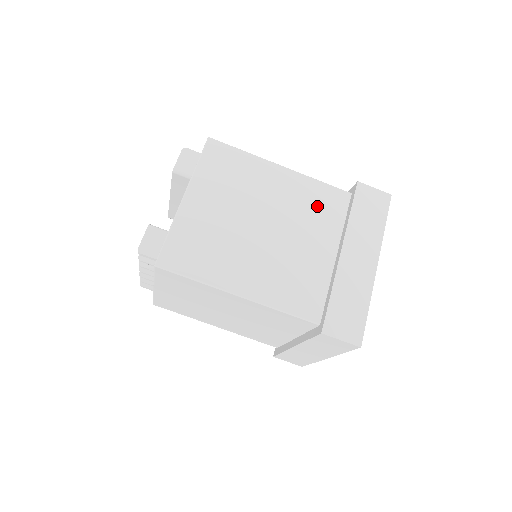
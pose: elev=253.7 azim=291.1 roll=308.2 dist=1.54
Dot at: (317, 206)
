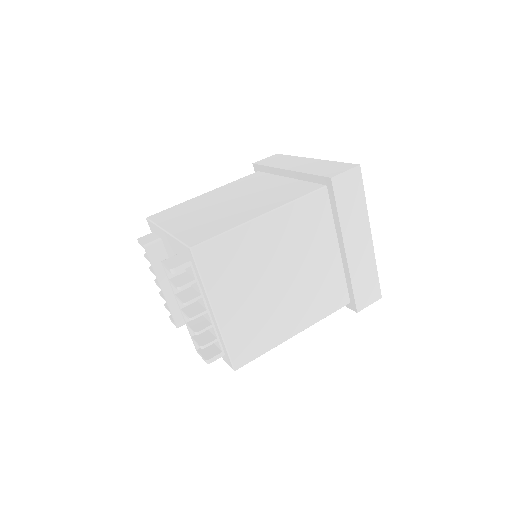
Dot at: (248, 183)
